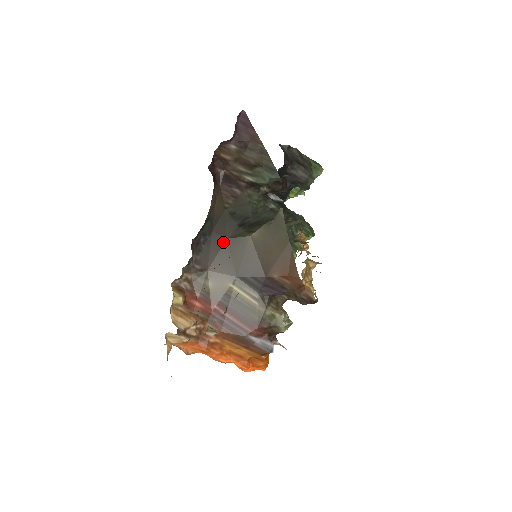
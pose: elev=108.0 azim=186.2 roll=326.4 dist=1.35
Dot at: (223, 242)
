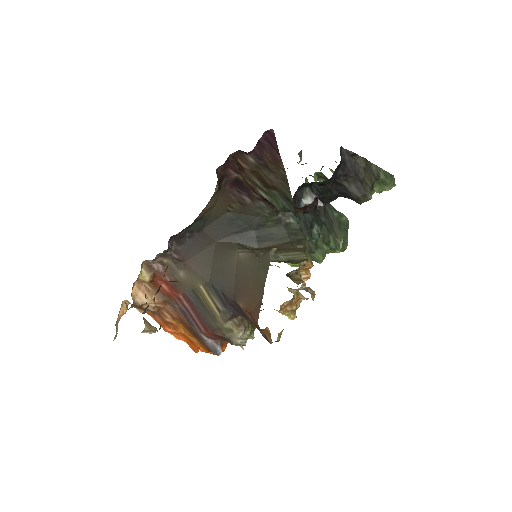
Dot at: (211, 243)
